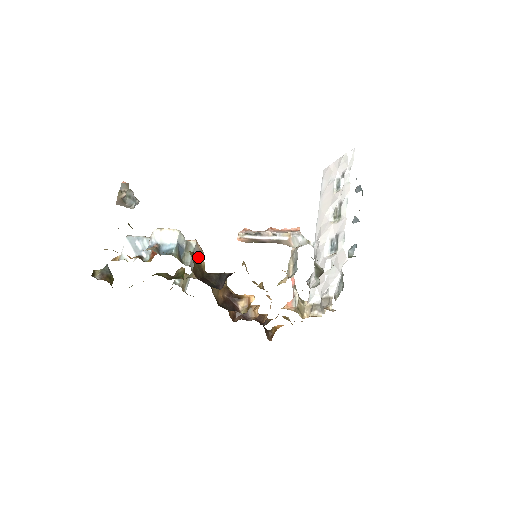
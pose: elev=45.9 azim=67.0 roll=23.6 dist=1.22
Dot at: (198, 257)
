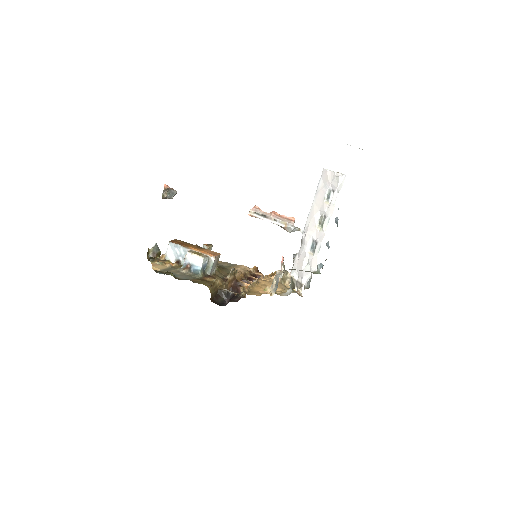
Dot at: (214, 283)
